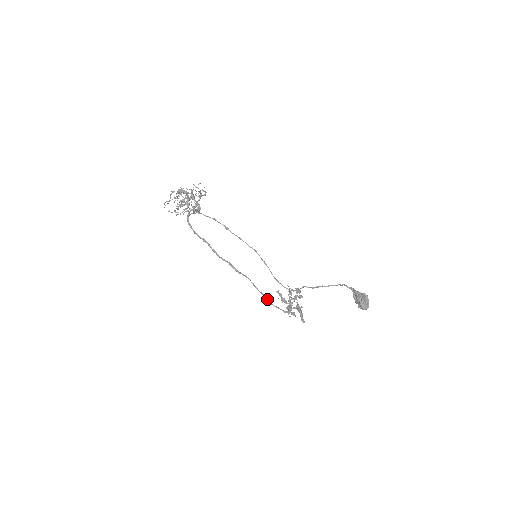
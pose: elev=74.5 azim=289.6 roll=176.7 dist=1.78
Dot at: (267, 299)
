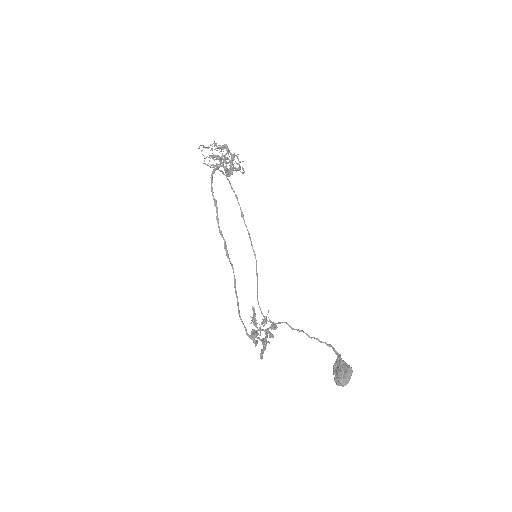
Dot at: (238, 306)
